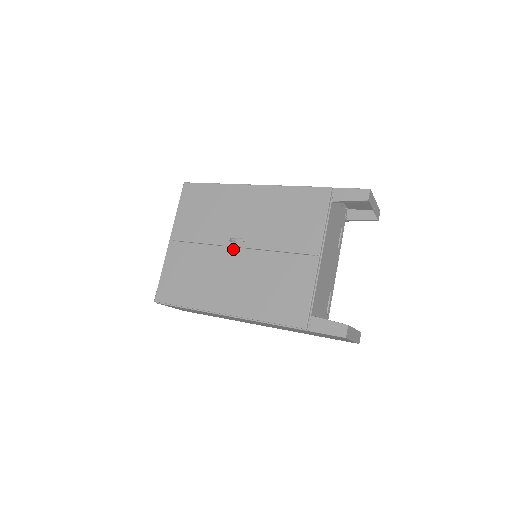
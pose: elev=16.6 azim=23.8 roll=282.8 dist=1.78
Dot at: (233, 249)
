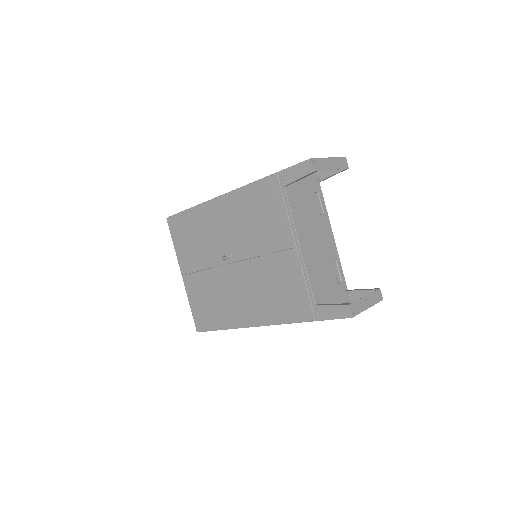
Dot at: (229, 266)
